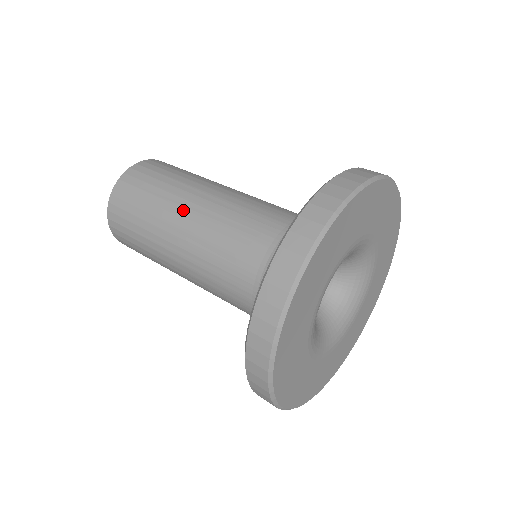
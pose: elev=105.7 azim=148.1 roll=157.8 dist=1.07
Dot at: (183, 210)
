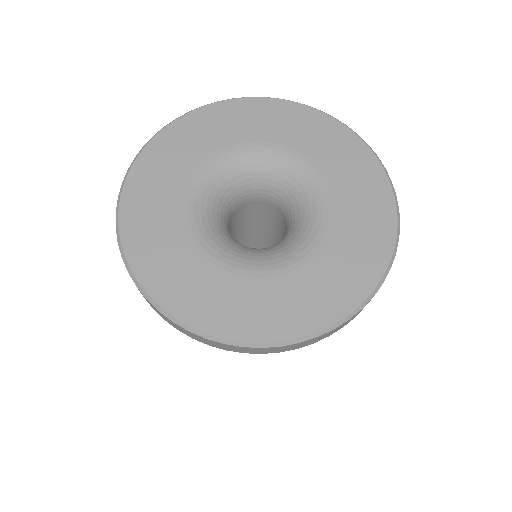
Dot at: occluded
